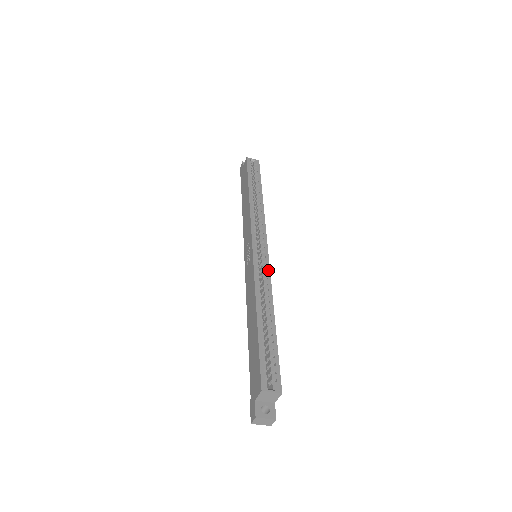
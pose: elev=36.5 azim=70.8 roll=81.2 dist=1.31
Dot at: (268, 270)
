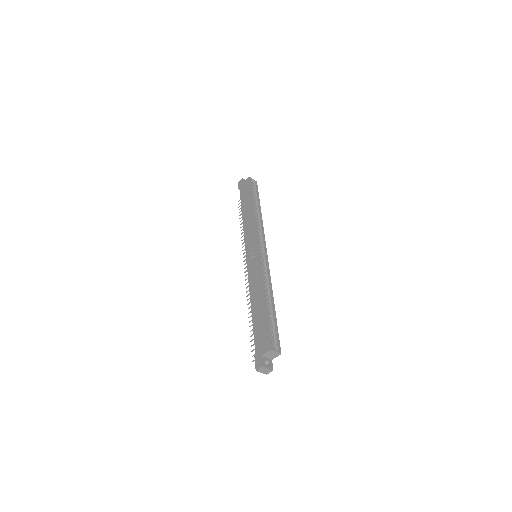
Dot at: (268, 269)
